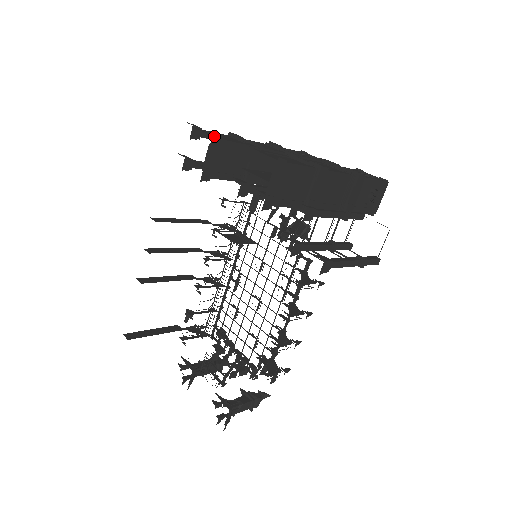
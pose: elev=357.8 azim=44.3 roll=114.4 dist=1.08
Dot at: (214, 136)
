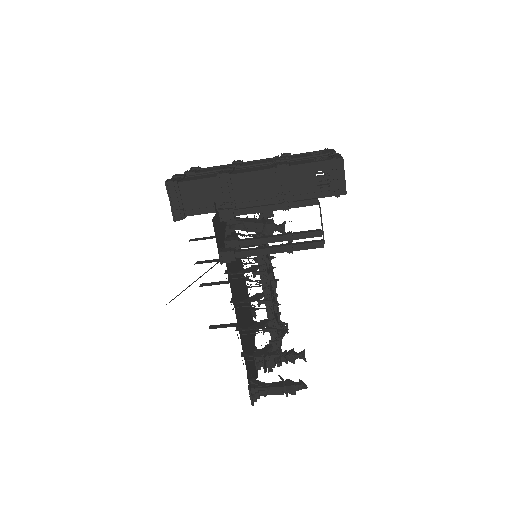
Dot at: (187, 173)
